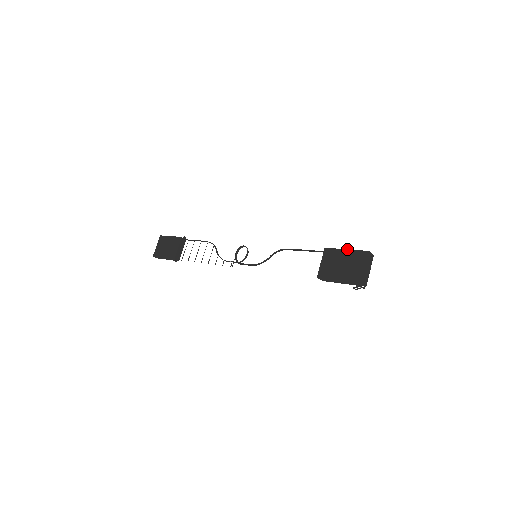
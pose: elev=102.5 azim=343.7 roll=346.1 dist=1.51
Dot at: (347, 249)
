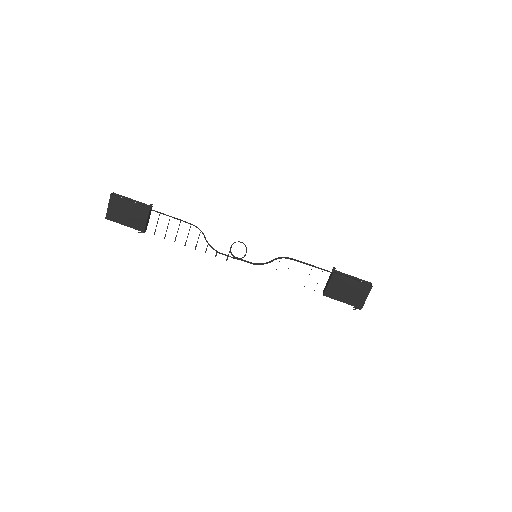
Dot at: (354, 280)
